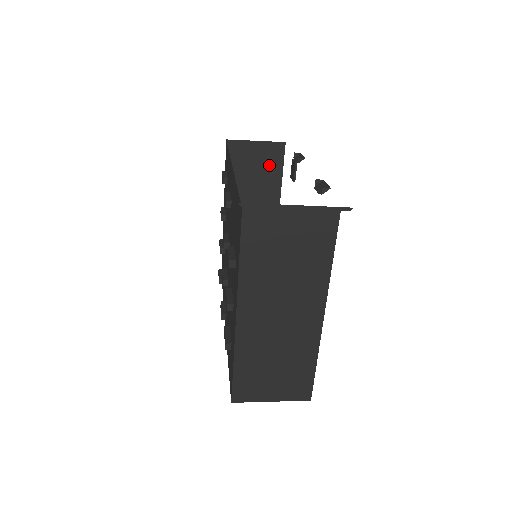
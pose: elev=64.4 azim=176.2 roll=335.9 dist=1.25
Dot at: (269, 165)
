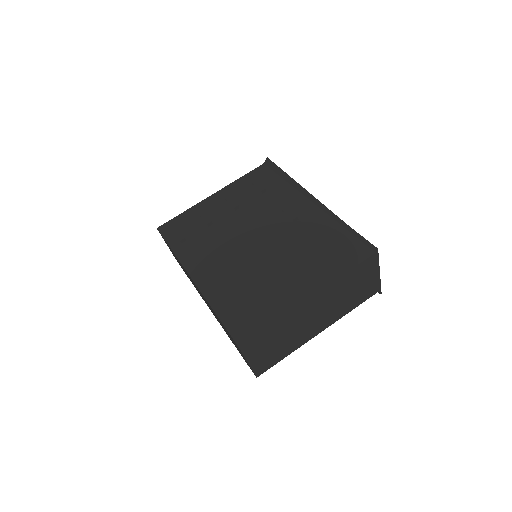
Dot at: occluded
